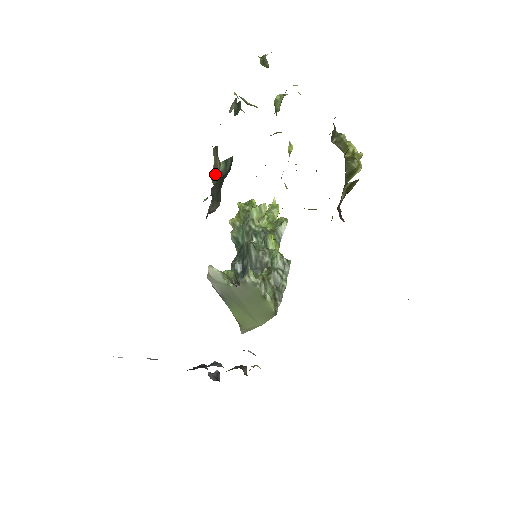
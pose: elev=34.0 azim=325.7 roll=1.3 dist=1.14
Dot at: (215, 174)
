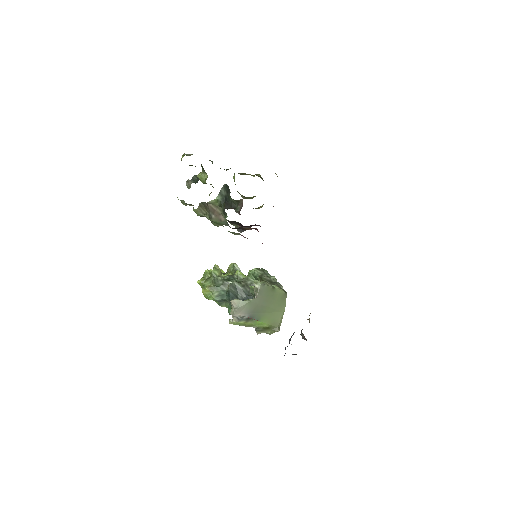
Dot at: (214, 212)
